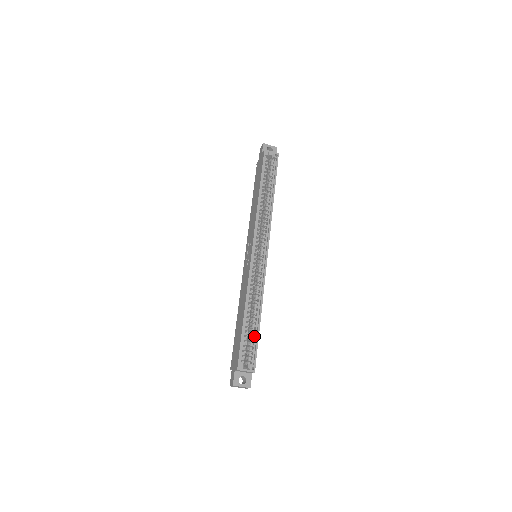
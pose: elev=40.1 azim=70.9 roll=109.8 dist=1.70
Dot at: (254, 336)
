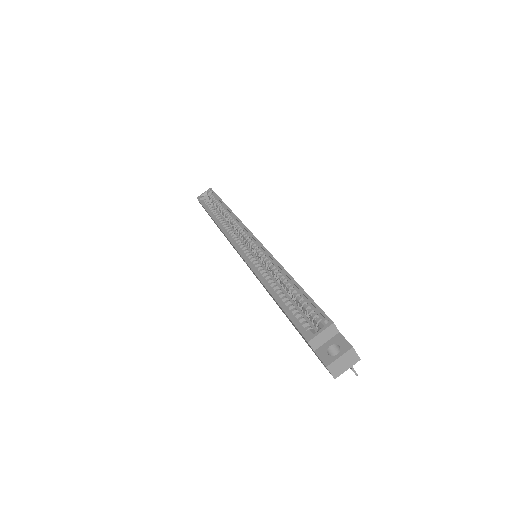
Dot at: (301, 298)
